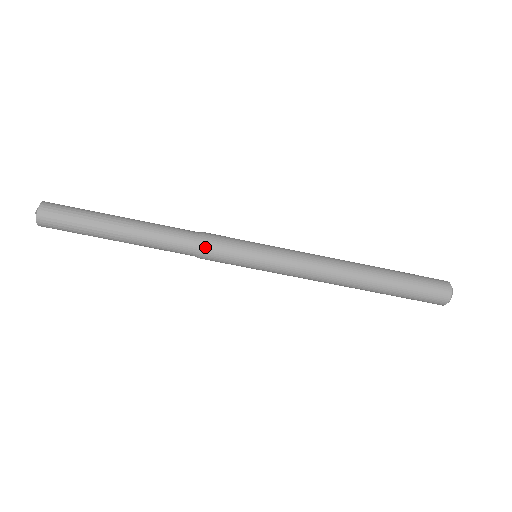
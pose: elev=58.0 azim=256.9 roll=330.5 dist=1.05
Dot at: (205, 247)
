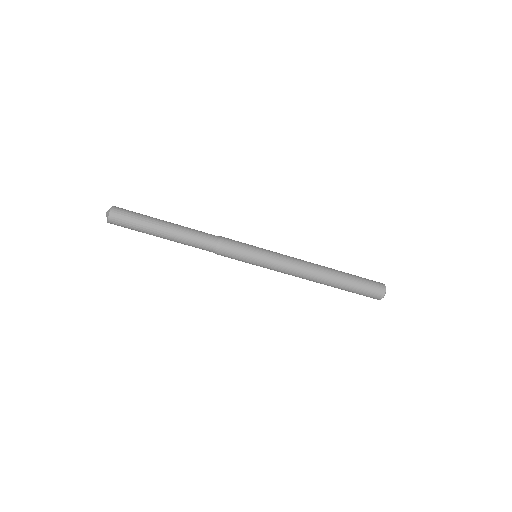
Dot at: (224, 243)
